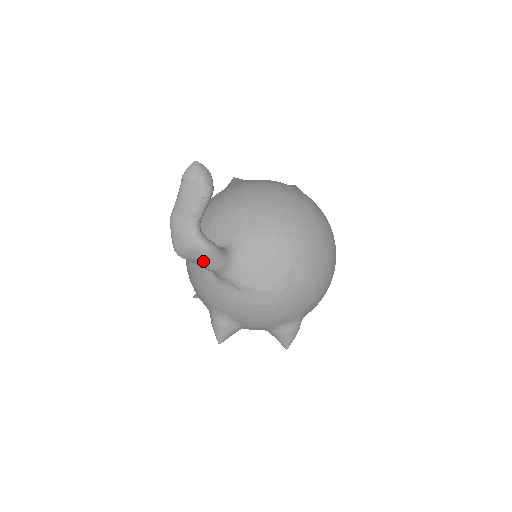
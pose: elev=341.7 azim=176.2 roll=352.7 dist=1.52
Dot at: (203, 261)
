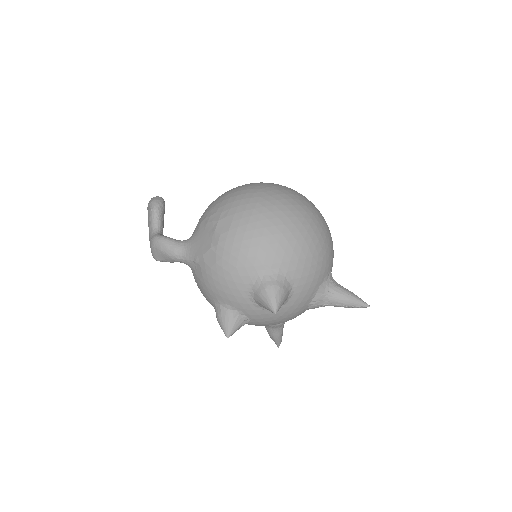
Dot at: (162, 252)
